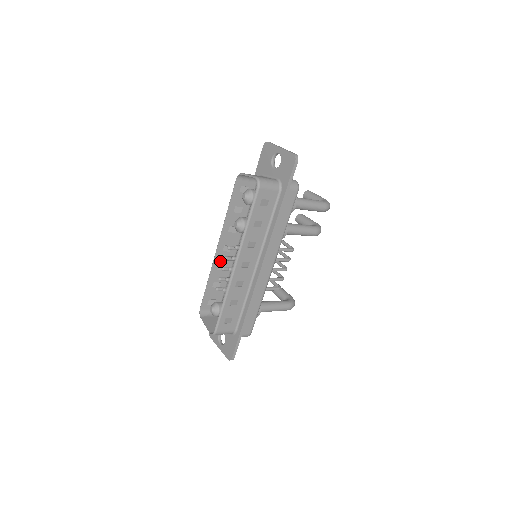
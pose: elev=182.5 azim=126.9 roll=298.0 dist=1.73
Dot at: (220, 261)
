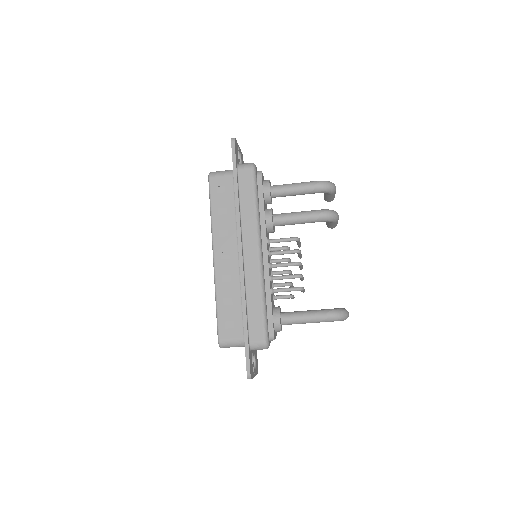
Dot at: occluded
